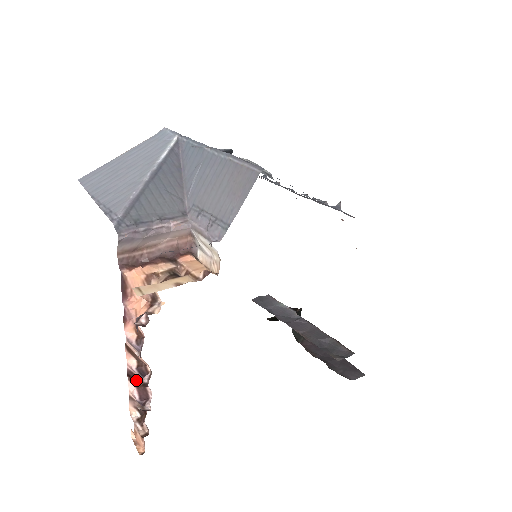
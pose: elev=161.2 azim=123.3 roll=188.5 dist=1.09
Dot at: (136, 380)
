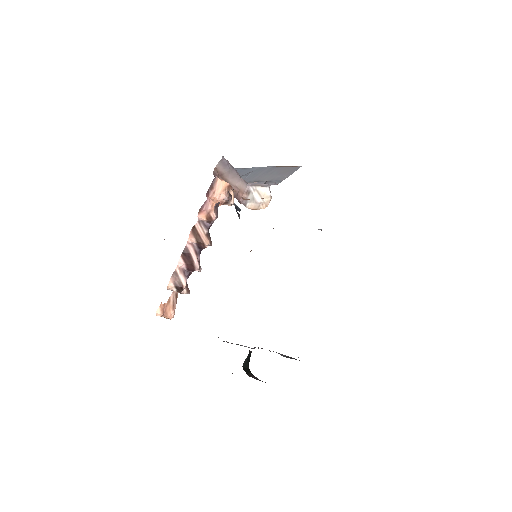
Dot at: occluded
